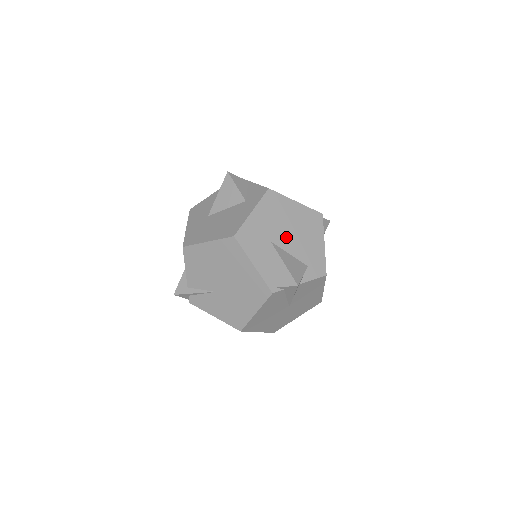
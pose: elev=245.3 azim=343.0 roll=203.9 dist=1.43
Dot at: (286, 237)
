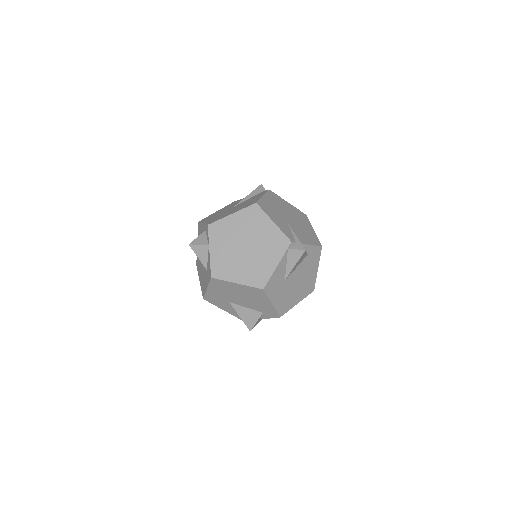
Dot at: (239, 300)
